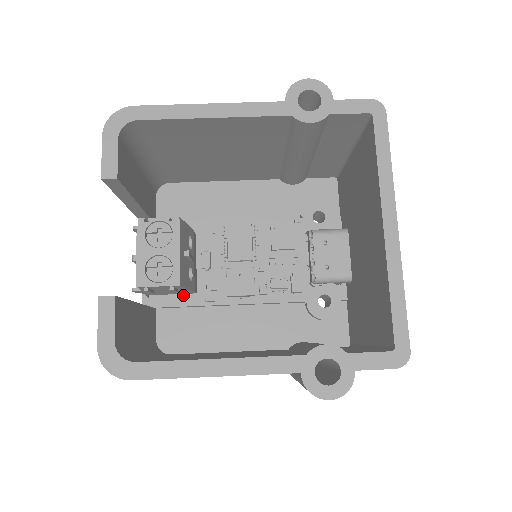
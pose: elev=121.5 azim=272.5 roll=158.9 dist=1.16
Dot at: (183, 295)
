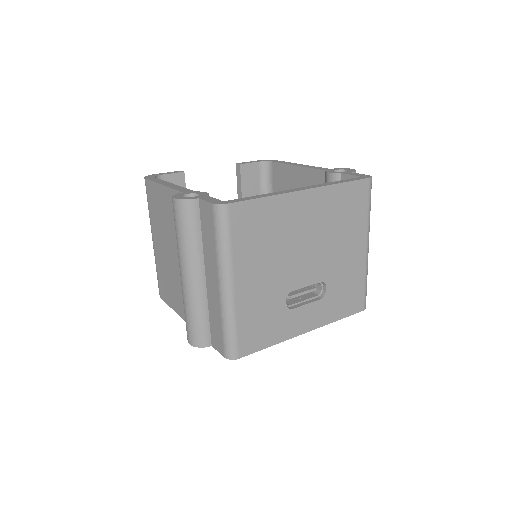
Dot at: occluded
